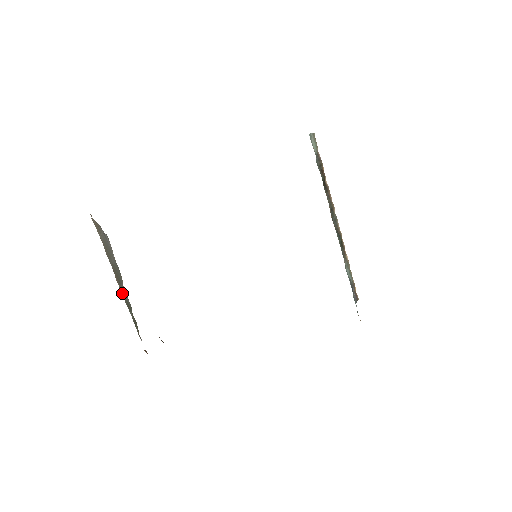
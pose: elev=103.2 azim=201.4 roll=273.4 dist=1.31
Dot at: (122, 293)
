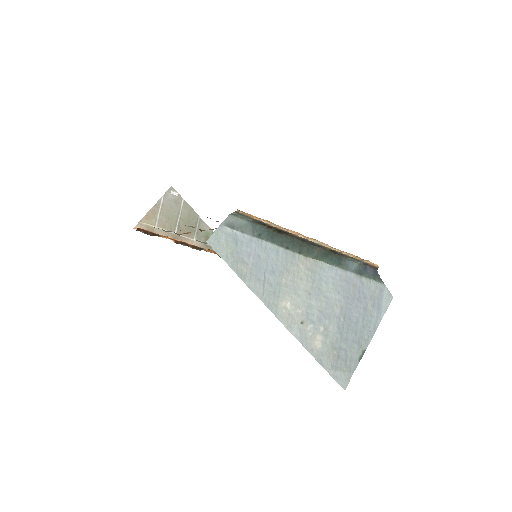
Dot at: (196, 238)
